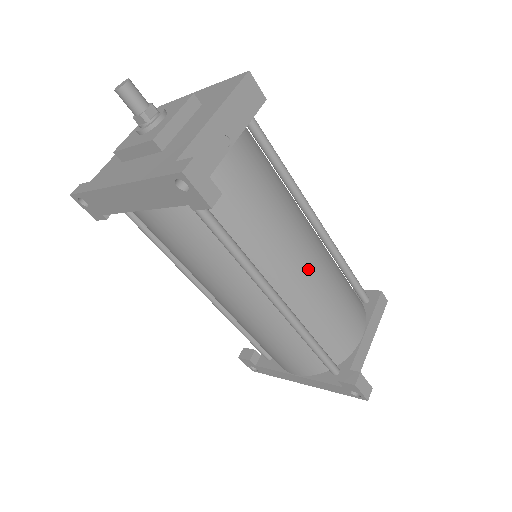
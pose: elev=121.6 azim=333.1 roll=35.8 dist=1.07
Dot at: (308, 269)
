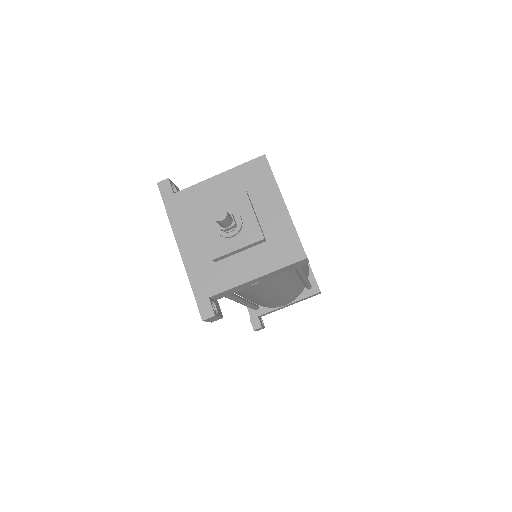
Dot at: (270, 298)
